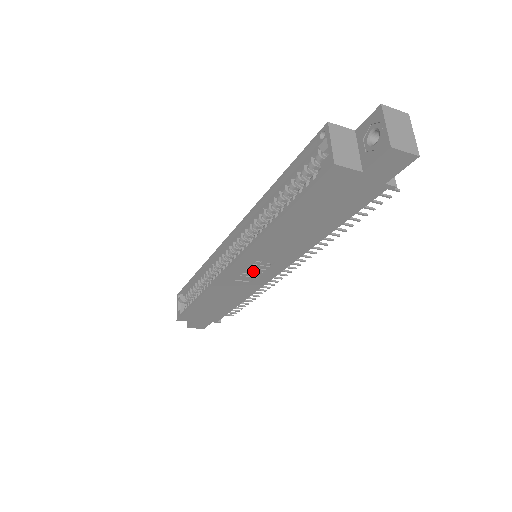
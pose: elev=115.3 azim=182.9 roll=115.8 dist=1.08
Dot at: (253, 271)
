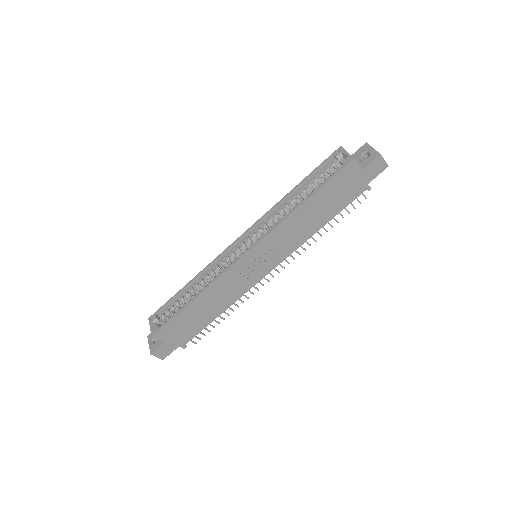
Dot at: (258, 262)
